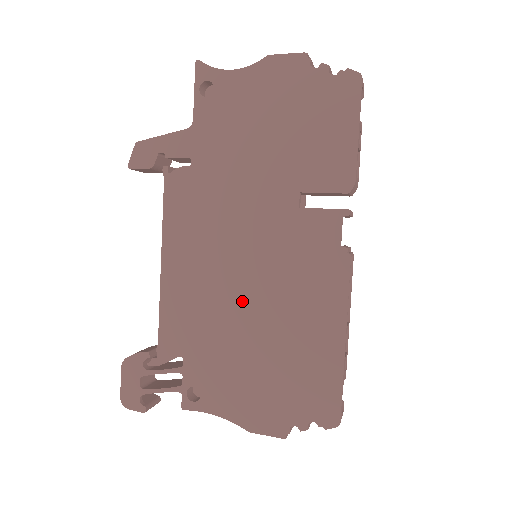
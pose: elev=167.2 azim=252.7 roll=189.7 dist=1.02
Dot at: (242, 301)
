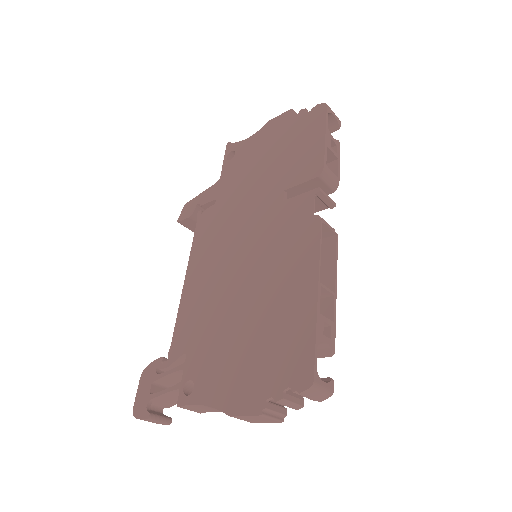
Dot at: (237, 288)
